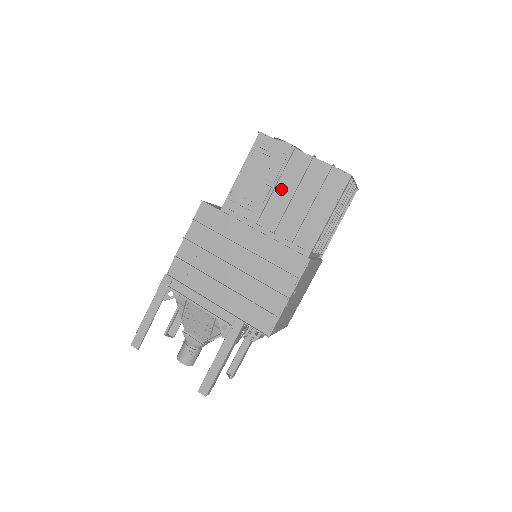
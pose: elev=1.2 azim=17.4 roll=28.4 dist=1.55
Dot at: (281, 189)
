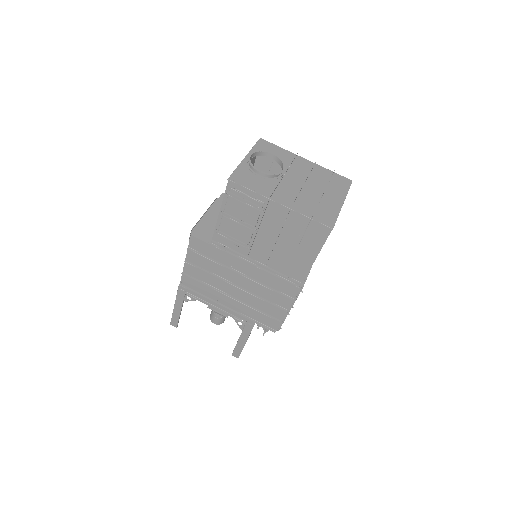
Dot at: (264, 232)
